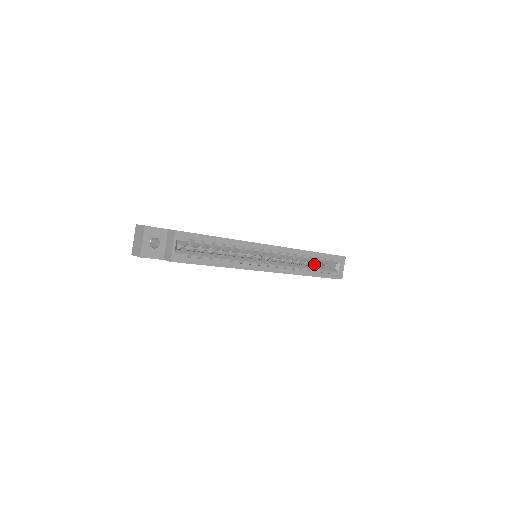
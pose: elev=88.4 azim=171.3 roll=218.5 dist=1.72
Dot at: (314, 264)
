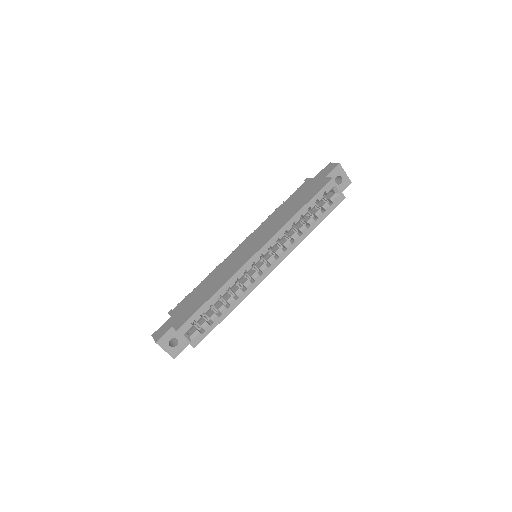
Dot at: occluded
